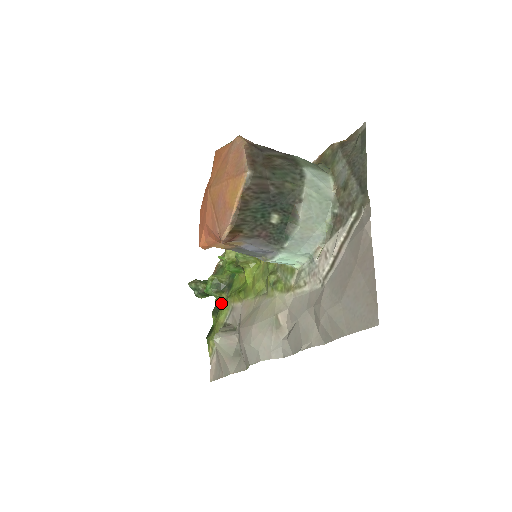
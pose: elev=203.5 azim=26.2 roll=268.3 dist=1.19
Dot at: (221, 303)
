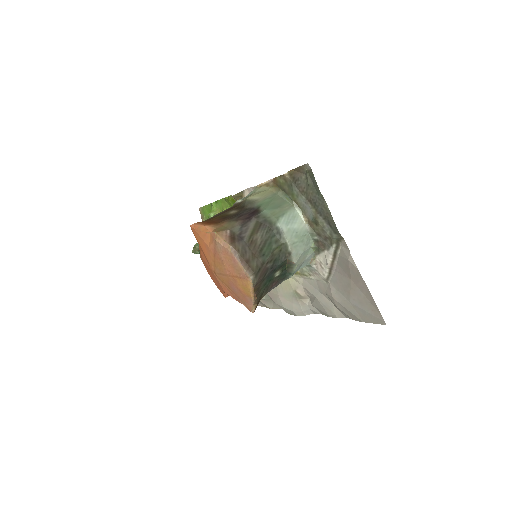
Dot at: occluded
